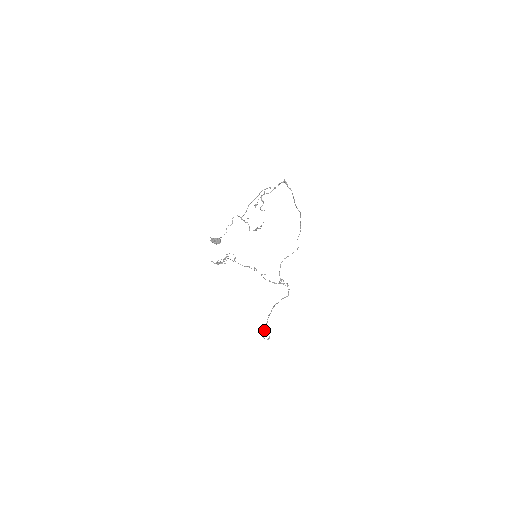
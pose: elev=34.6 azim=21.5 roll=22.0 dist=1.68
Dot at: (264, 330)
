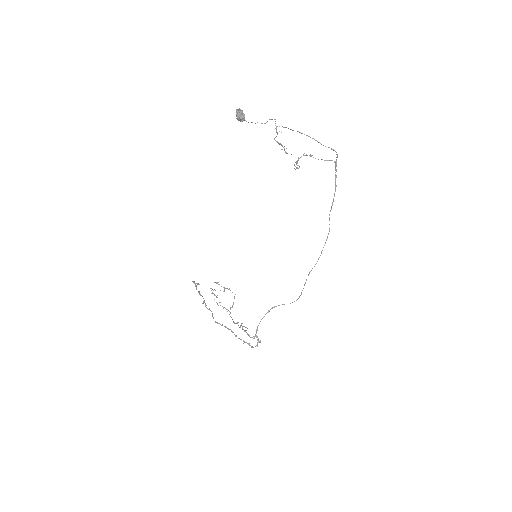
Dot at: occluded
